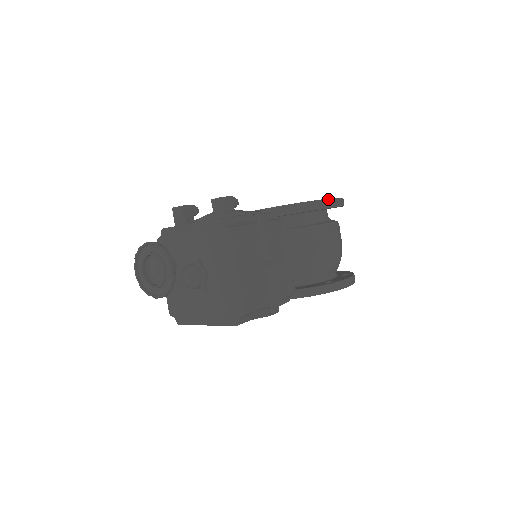
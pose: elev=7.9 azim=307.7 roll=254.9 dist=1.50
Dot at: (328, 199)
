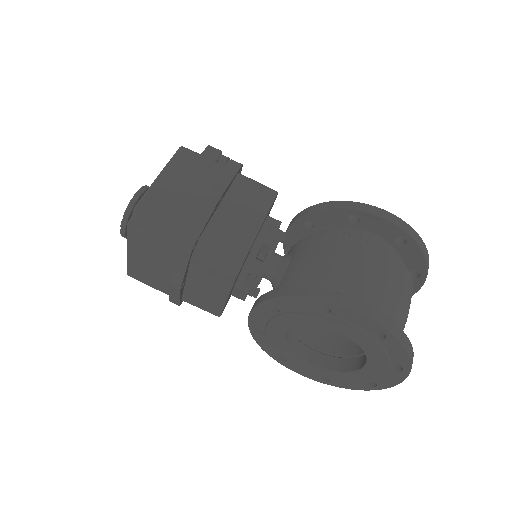
Dot at: (367, 204)
